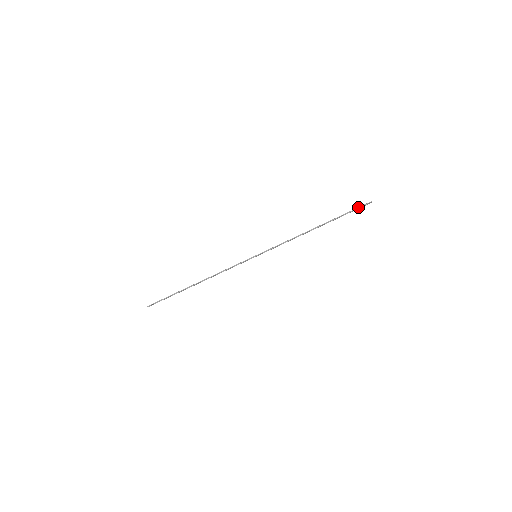
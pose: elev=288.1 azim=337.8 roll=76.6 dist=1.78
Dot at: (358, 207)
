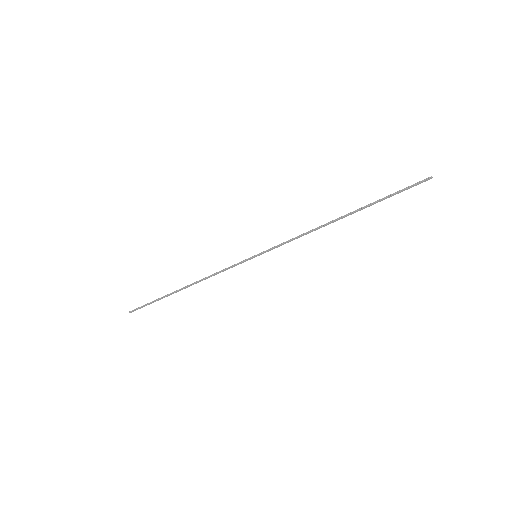
Dot at: occluded
